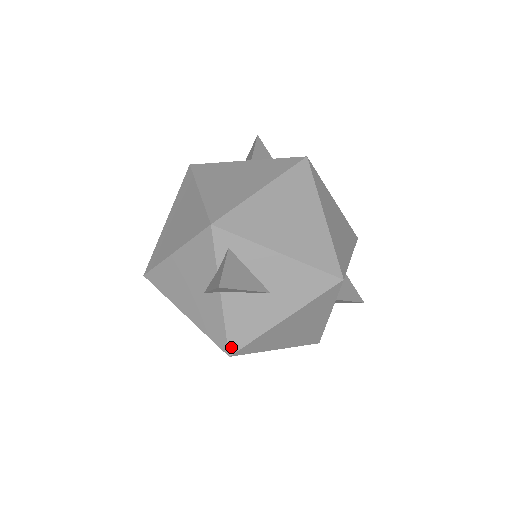
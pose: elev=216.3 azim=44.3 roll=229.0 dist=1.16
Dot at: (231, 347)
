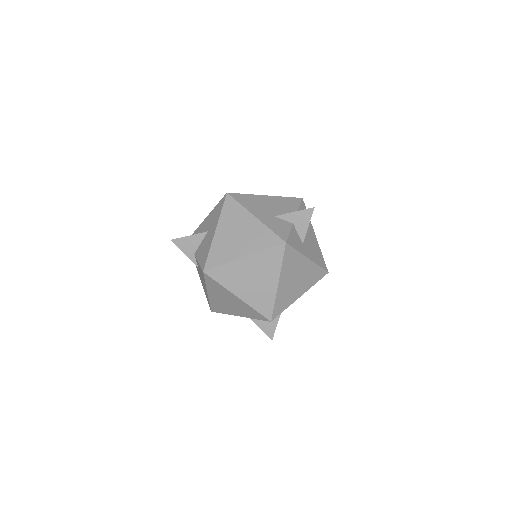
Dot at: (203, 267)
